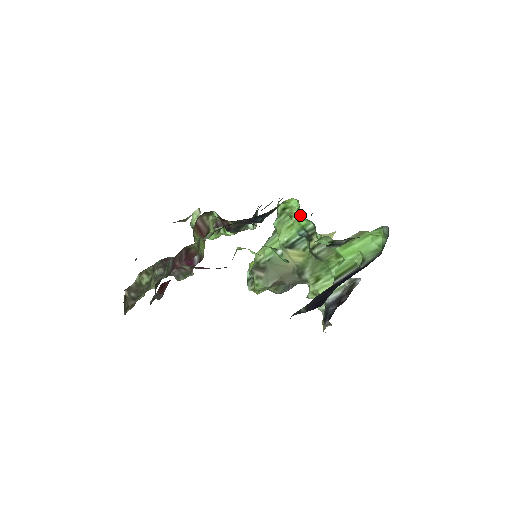
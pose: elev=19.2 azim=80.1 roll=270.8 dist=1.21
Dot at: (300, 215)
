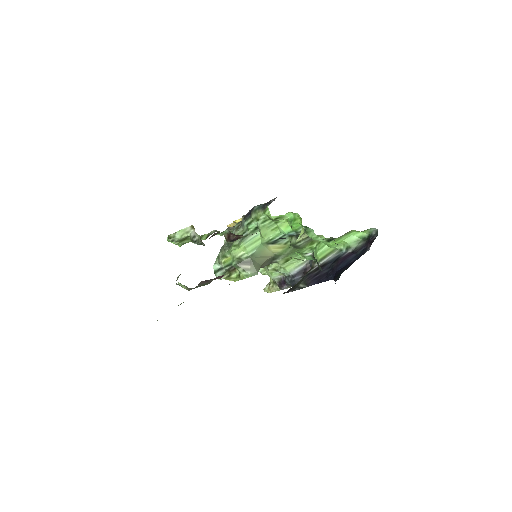
Dot at: (299, 223)
